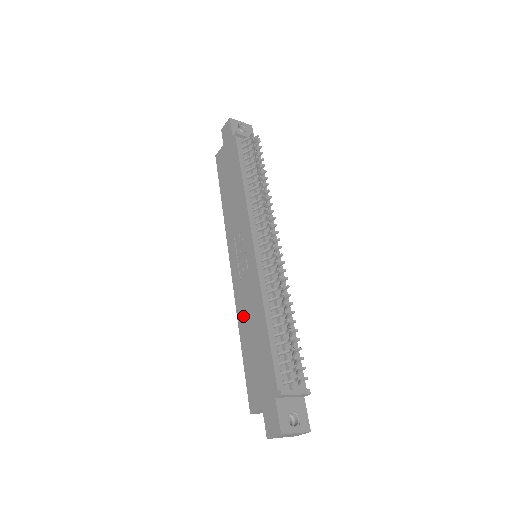
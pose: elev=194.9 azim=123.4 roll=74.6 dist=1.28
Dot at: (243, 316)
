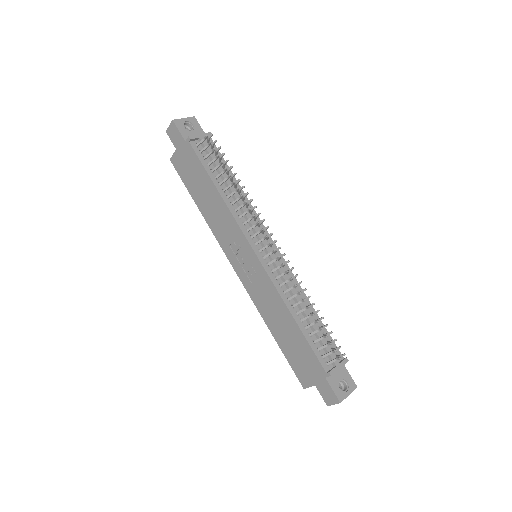
Dot at: (267, 314)
